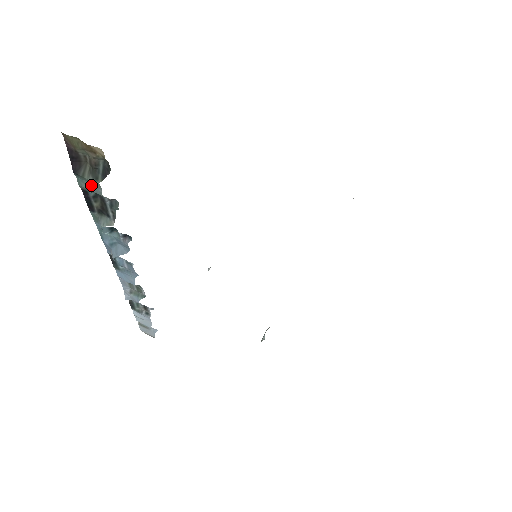
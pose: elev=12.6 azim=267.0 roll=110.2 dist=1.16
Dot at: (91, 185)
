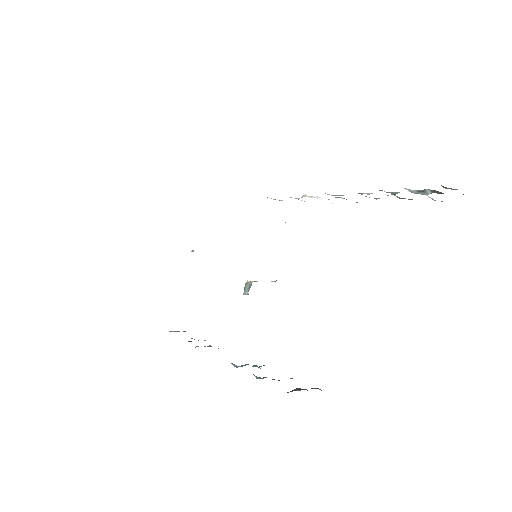
Dot at: occluded
